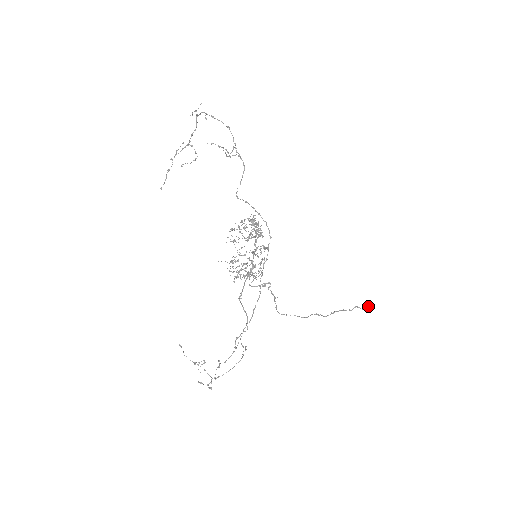
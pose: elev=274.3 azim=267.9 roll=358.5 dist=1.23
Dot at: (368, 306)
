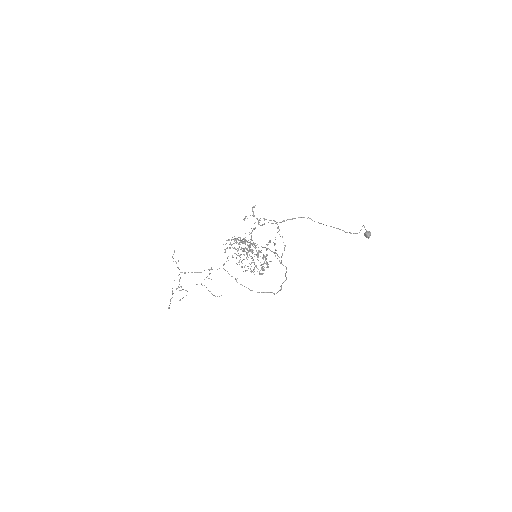
Dot at: (364, 234)
